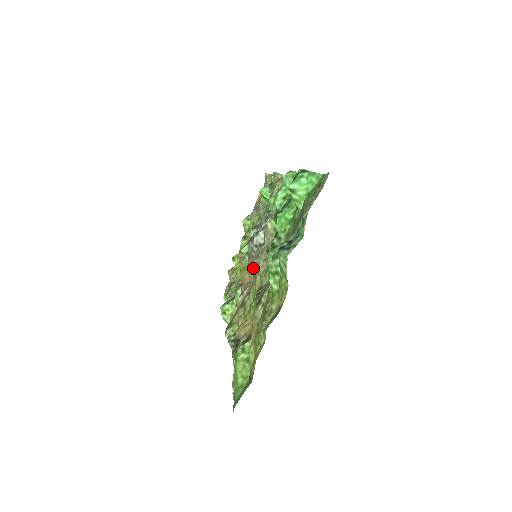
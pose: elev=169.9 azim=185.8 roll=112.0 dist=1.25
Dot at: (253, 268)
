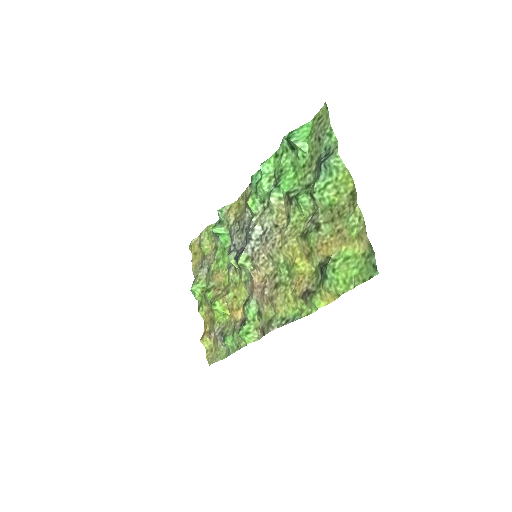
Dot at: (268, 254)
